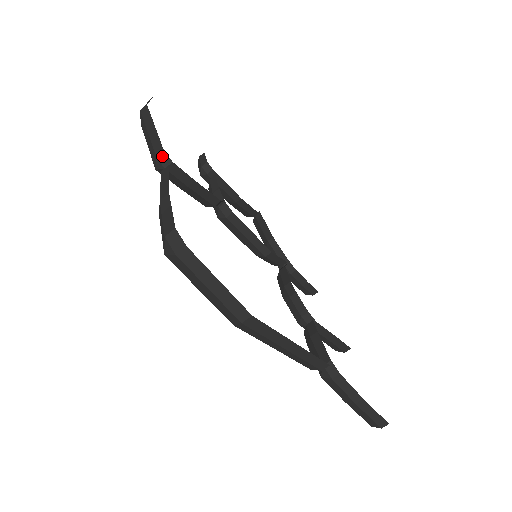
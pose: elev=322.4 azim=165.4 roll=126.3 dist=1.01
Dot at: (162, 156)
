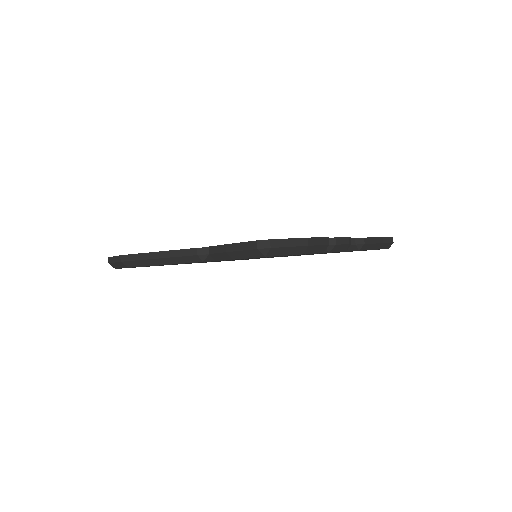
Dot at: occluded
